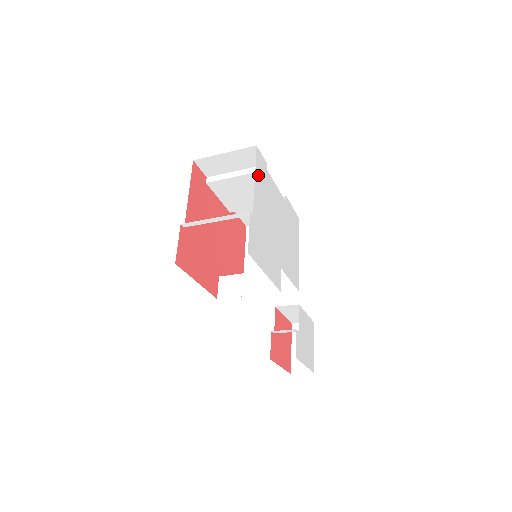
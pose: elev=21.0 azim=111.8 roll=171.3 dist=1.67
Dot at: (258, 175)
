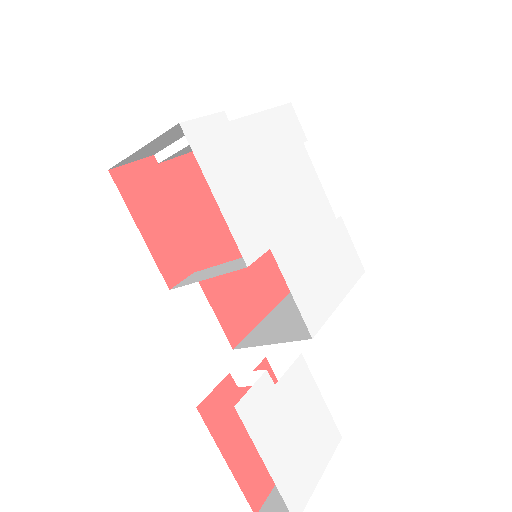
Dot at: (275, 119)
